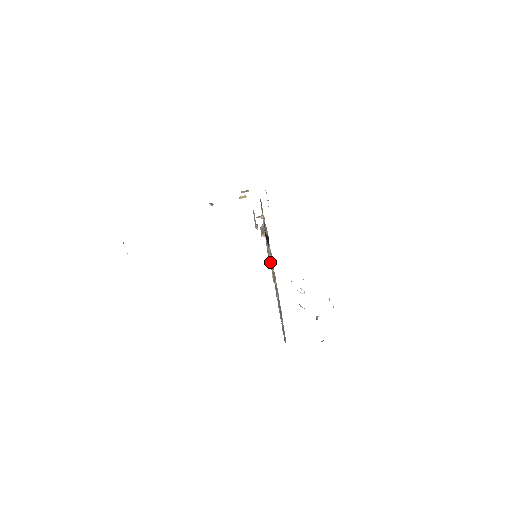
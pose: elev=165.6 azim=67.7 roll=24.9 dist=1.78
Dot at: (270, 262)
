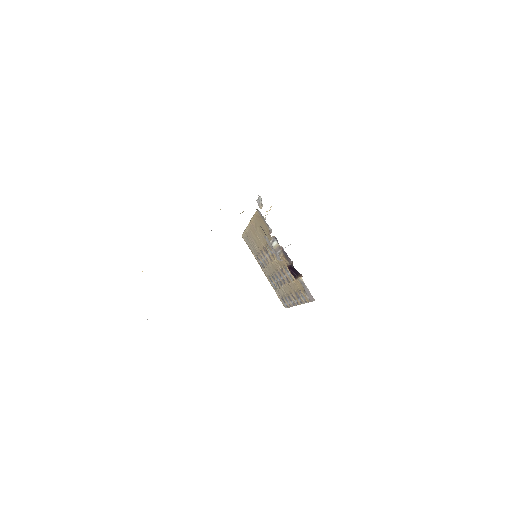
Dot at: (297, 286)
